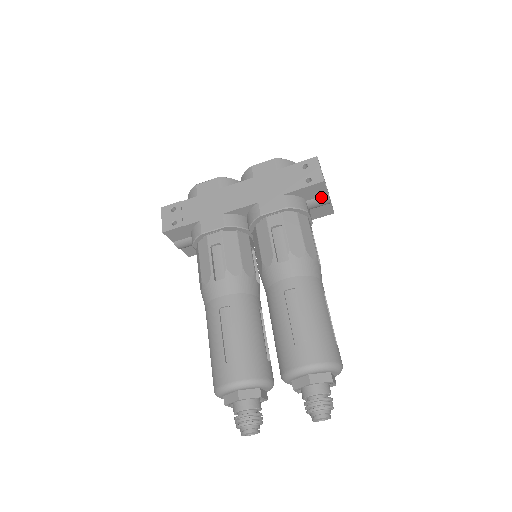
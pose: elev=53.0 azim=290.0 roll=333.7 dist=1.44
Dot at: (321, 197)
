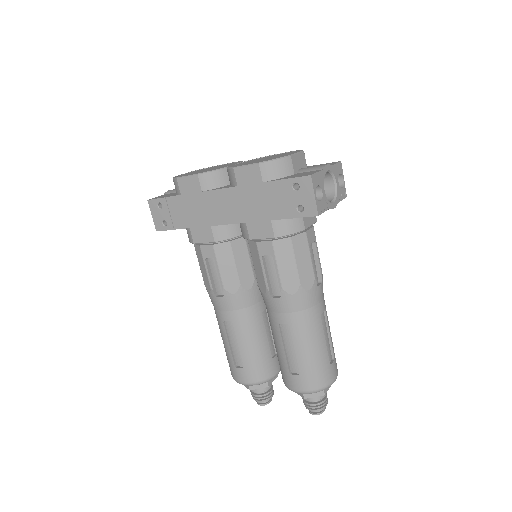
Dot at: occluded
